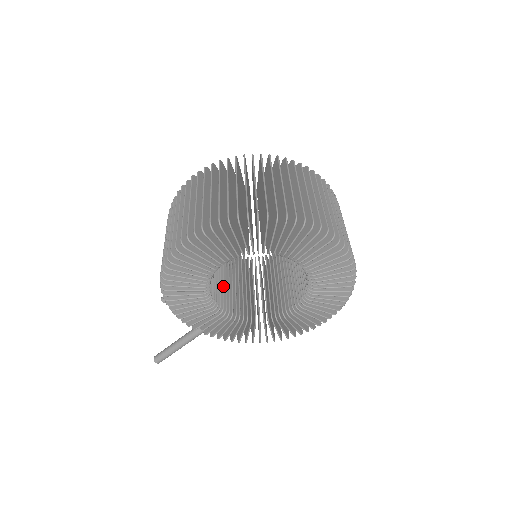
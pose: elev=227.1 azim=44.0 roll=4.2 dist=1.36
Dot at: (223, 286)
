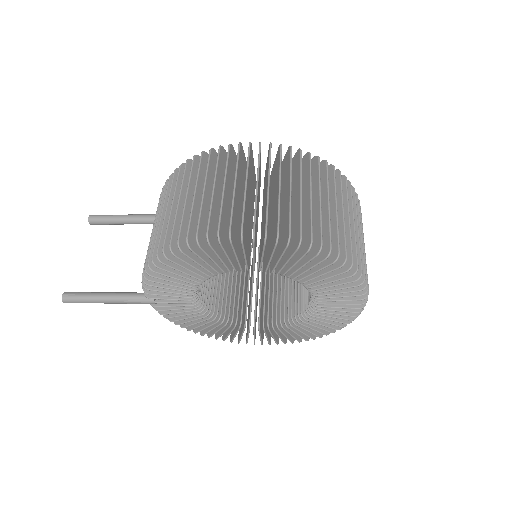
Dot at: occluded
